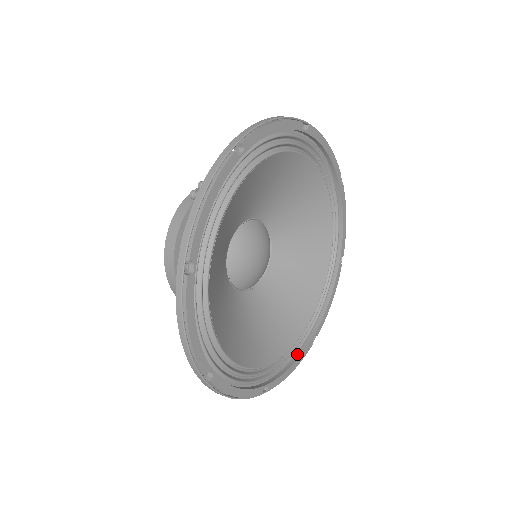
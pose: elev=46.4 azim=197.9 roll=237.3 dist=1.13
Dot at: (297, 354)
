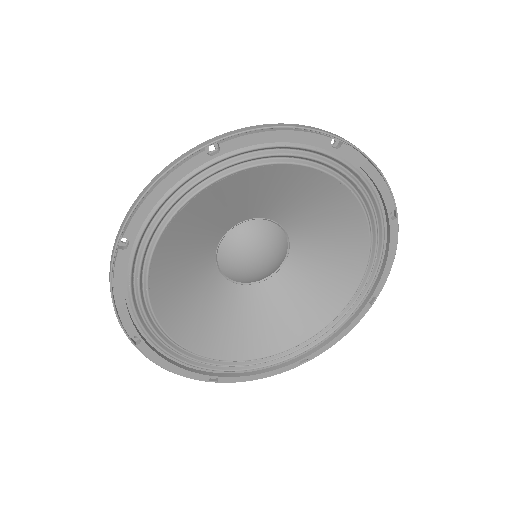
Dot at: (188, 367)
